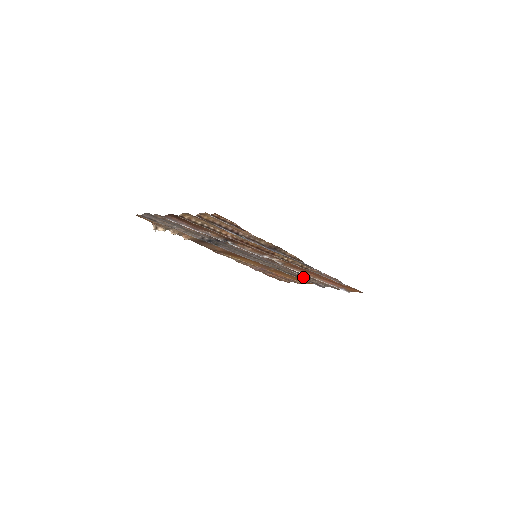
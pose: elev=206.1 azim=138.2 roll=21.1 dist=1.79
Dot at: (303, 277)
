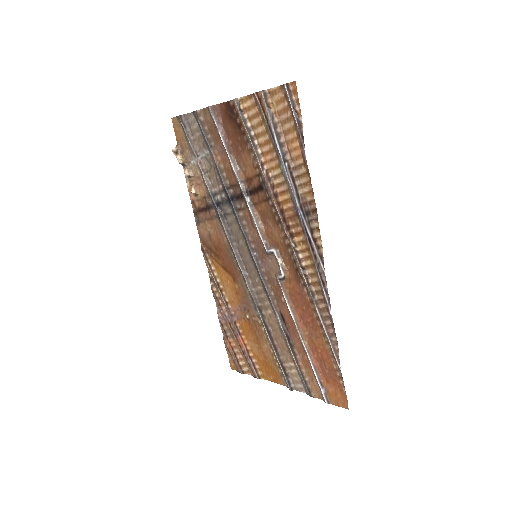
Dot at: (279, 348)
